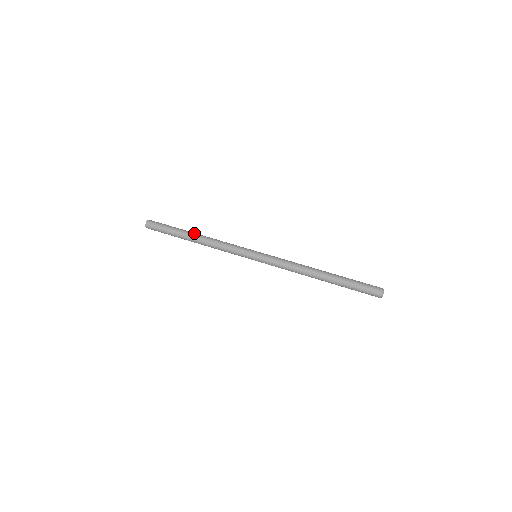
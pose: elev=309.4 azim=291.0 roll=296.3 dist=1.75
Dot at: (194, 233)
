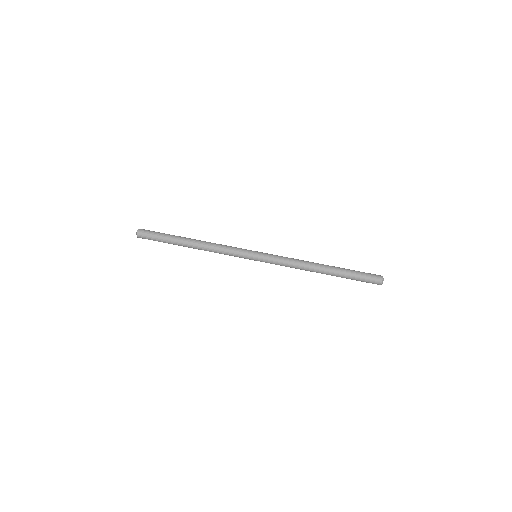
Dot at: (188, 244)
